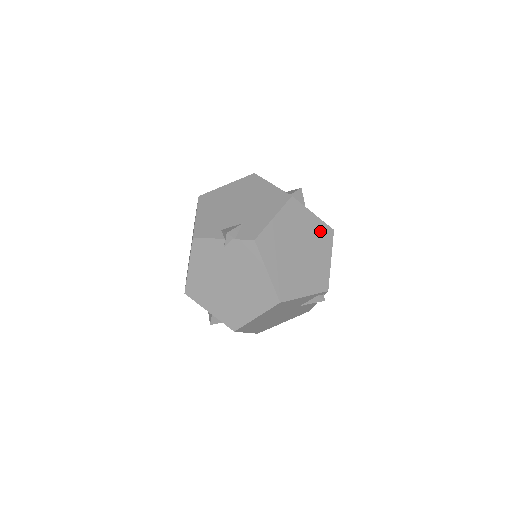
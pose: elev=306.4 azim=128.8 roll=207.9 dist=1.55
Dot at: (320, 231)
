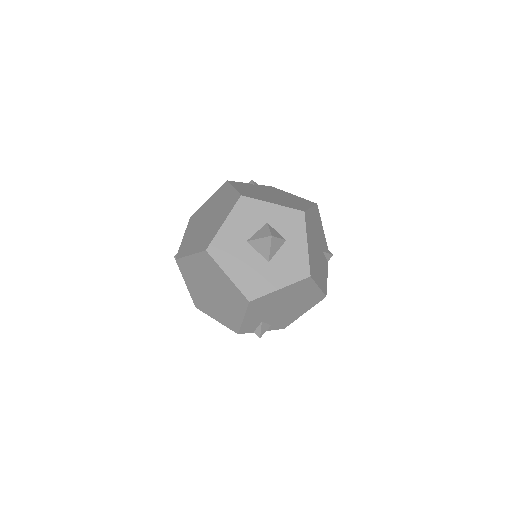
Dot at: occluded
